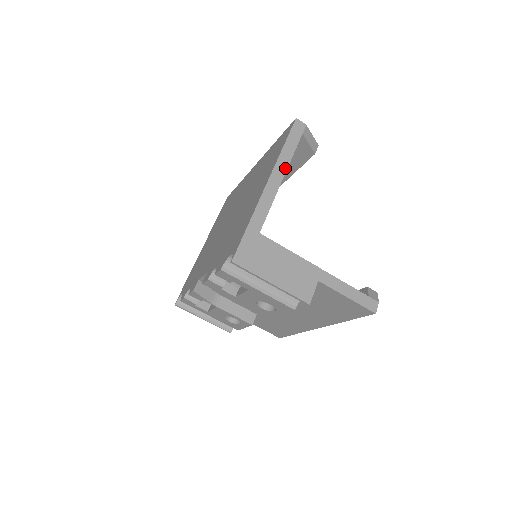
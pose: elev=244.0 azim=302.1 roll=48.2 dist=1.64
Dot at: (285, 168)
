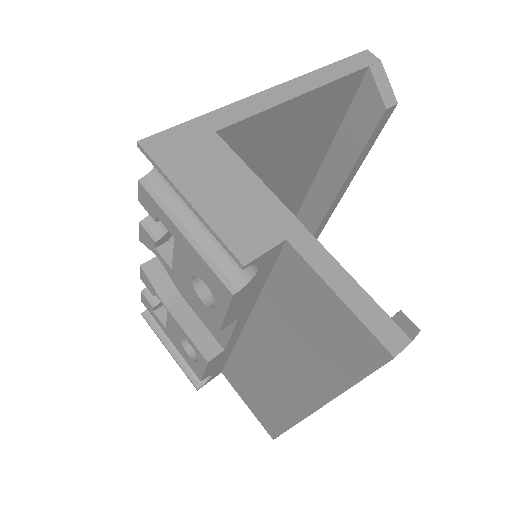
Dot at: (315, 85)
